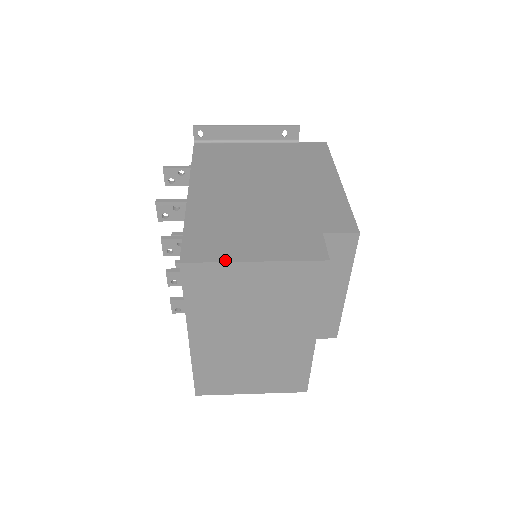
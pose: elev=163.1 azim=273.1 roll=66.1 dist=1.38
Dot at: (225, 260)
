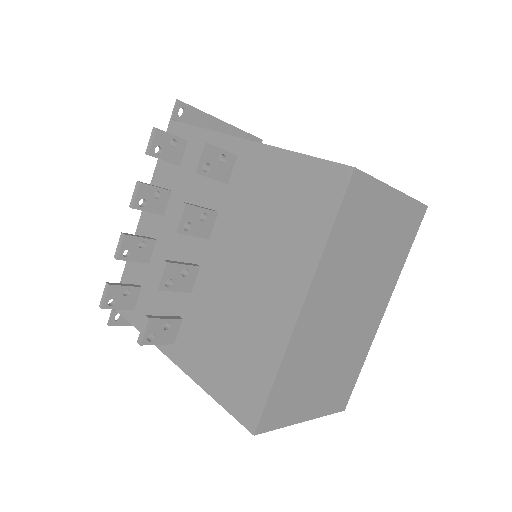
Dot at: (379, 180)
